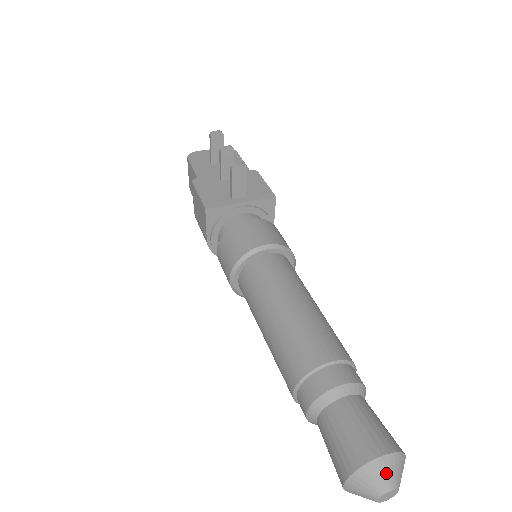
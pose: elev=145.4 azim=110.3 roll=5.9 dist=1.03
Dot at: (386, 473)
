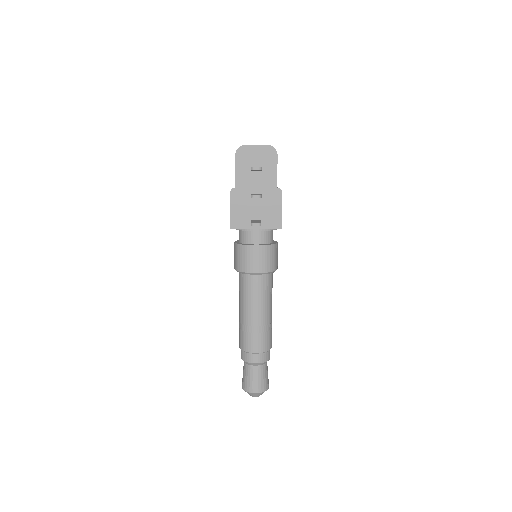
Dot at: (255, 395)
